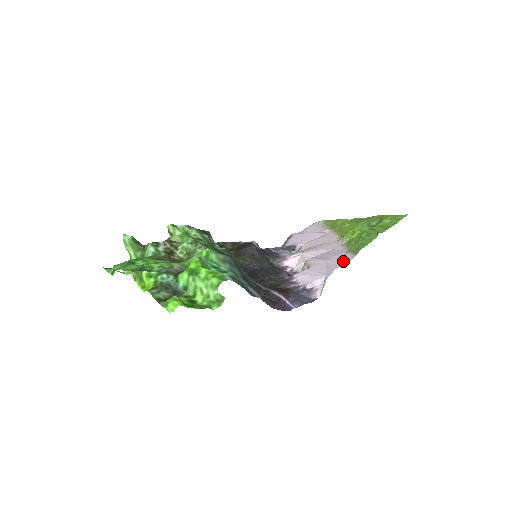
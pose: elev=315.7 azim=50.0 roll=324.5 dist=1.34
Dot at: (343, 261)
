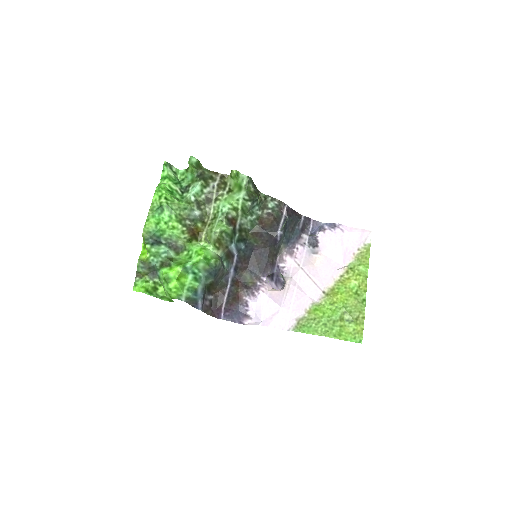
Dot at: (283, 324)
